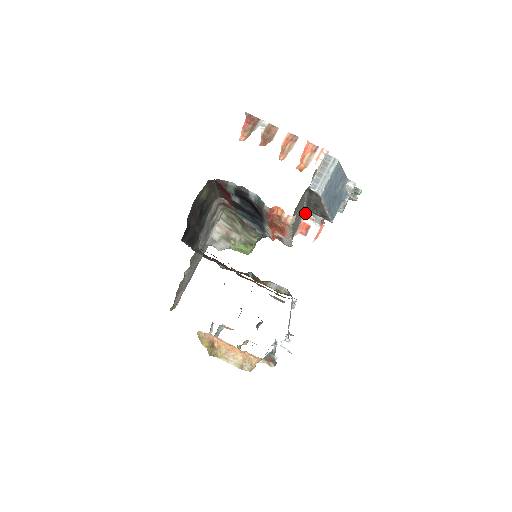
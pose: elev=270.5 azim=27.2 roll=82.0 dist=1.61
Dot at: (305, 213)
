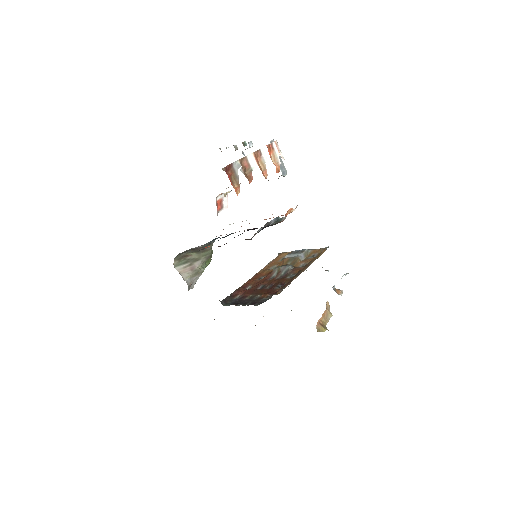
Dot at: (224, 194)
